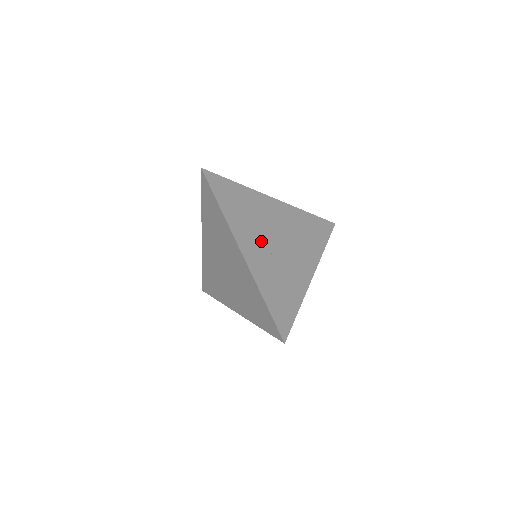
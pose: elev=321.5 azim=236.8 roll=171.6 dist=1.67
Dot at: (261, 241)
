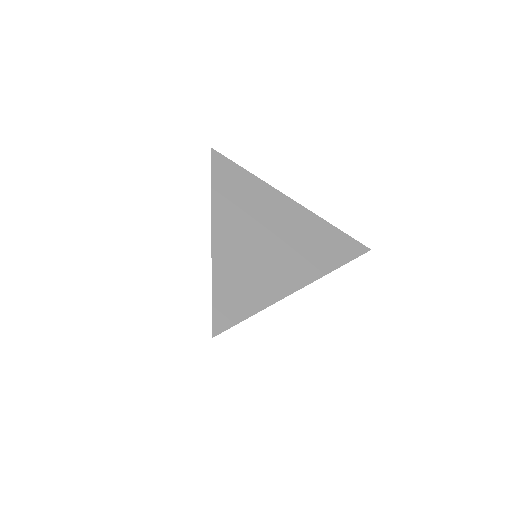
Dot at: occluded
